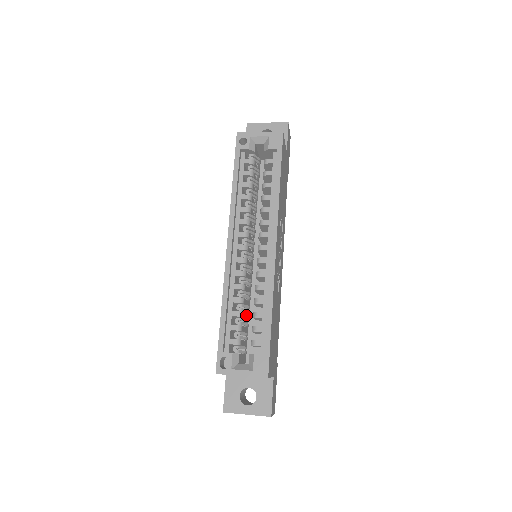
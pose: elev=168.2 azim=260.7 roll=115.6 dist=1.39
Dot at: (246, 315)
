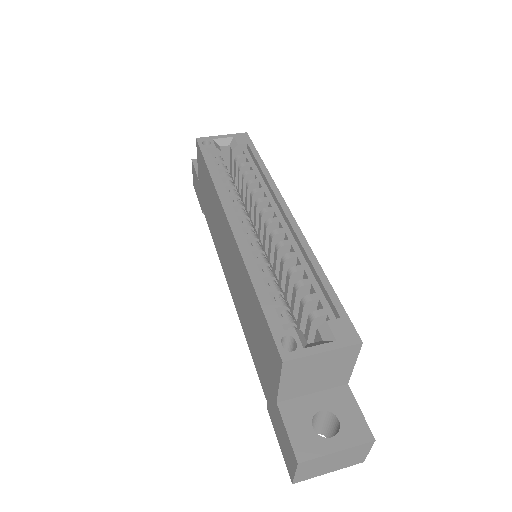
Dot at: occluded
